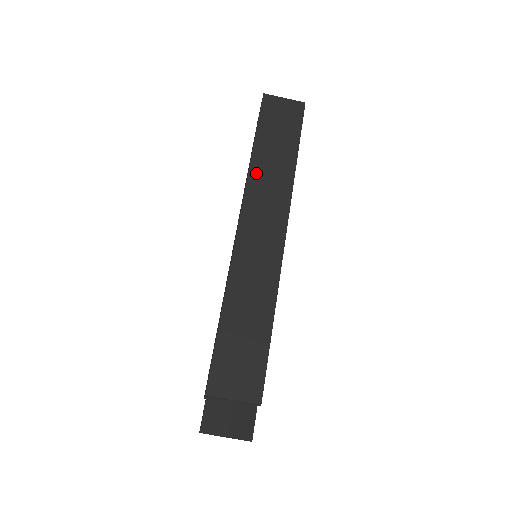
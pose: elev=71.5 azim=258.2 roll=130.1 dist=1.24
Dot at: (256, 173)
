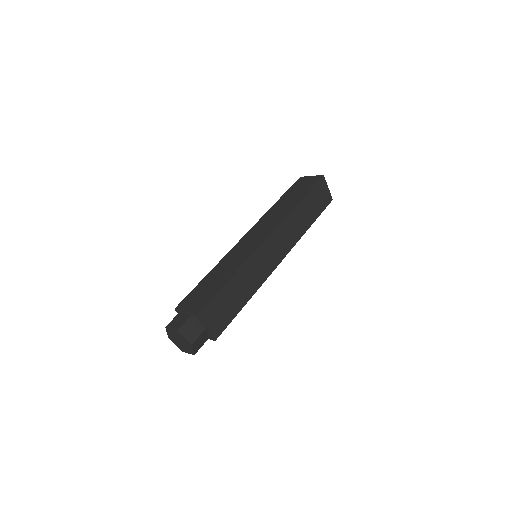
Dot at: (293, 215)
